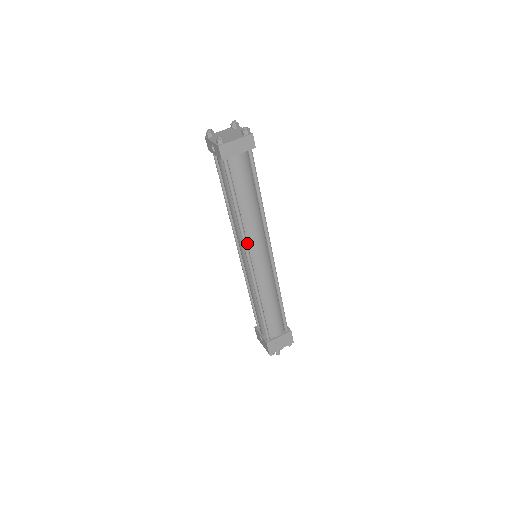
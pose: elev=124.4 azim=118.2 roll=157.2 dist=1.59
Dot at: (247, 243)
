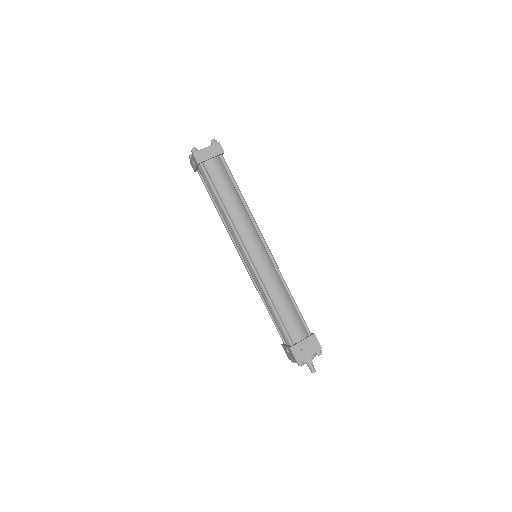
Dot at: (240, 238)
